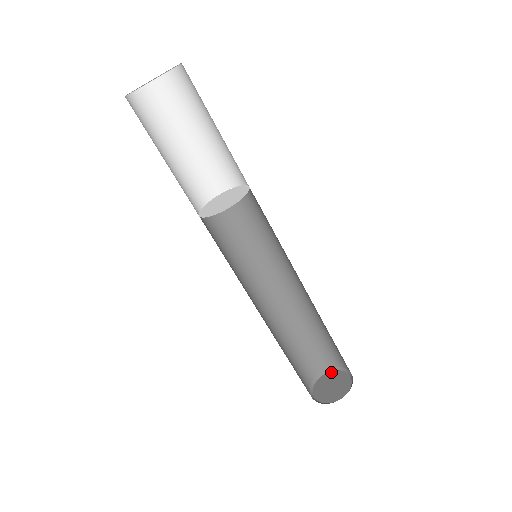
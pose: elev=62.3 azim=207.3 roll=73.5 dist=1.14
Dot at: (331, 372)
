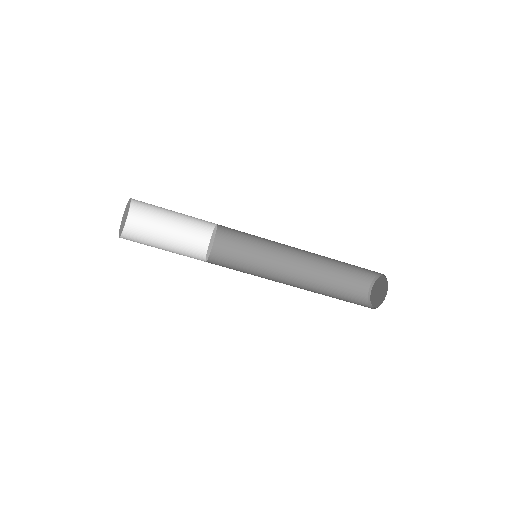
Dot at: (377, 280)
